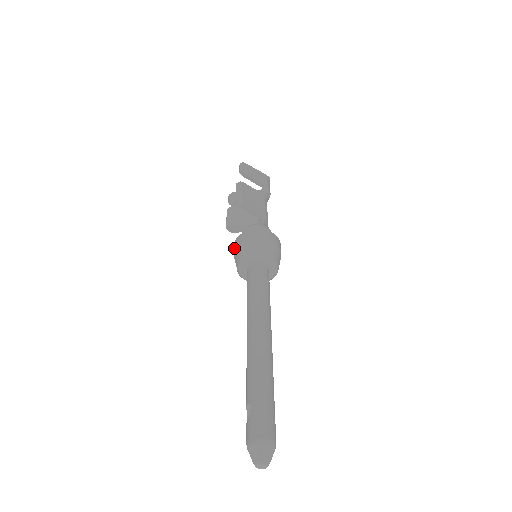
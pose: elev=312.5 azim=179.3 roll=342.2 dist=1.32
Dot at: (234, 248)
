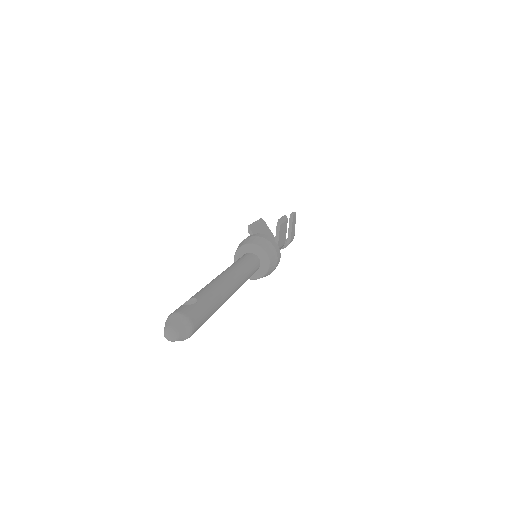
Dot at: (252, 235)
